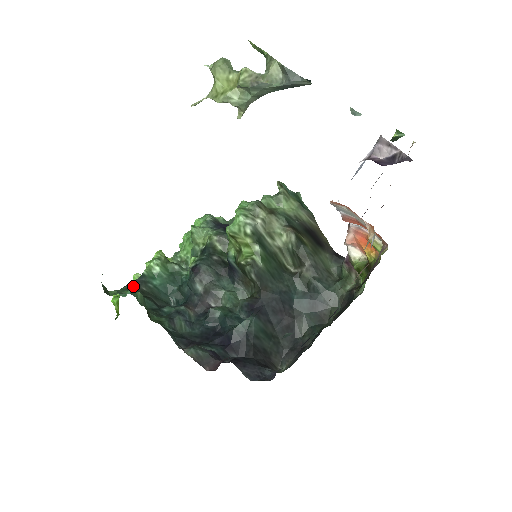
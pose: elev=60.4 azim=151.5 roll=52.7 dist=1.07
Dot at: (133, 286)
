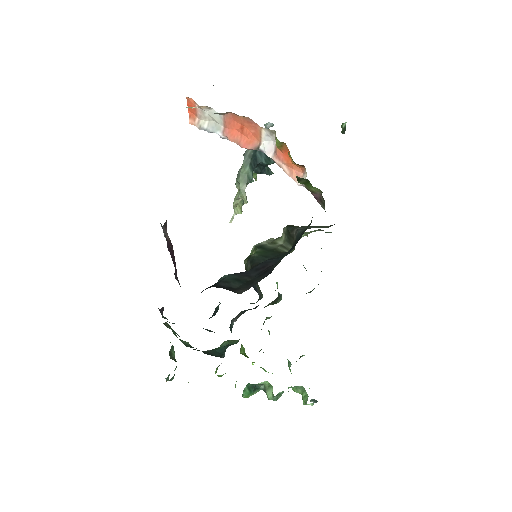
Dot at: occluded
